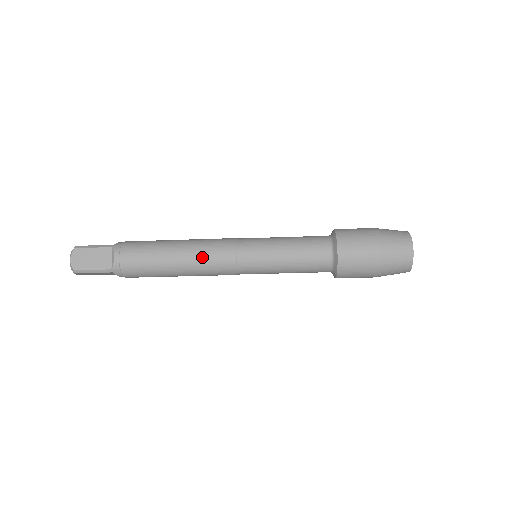
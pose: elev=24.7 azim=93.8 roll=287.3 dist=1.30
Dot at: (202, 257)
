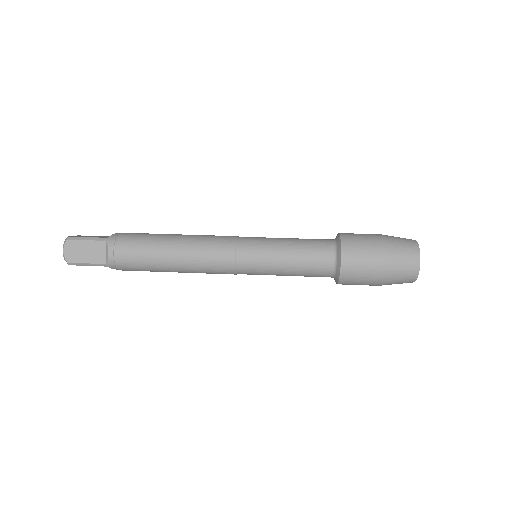
Dot at: (200, 258)
